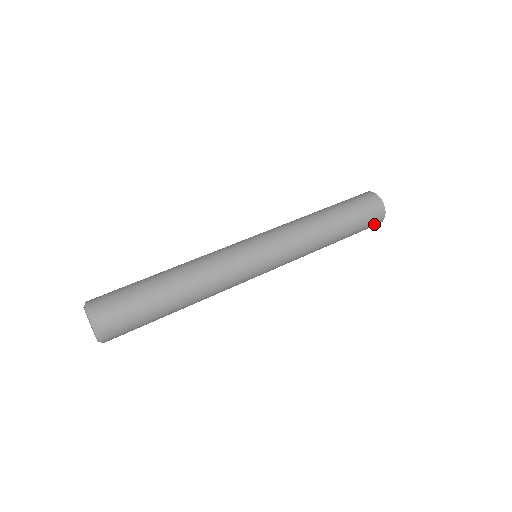
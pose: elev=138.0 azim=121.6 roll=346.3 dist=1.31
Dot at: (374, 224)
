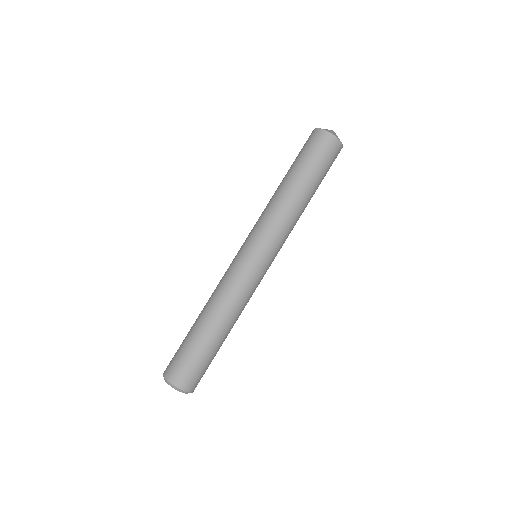
Dot at: (336, 156)
